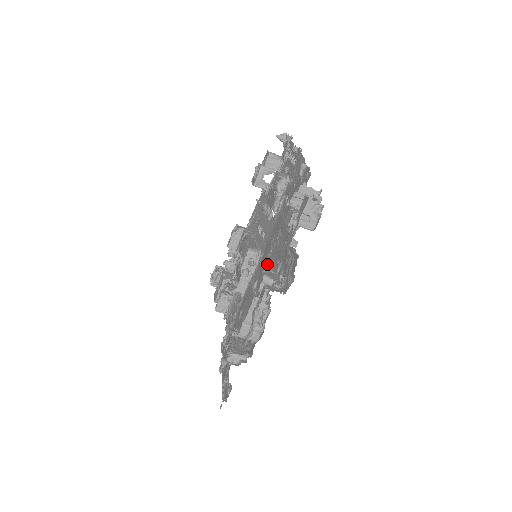
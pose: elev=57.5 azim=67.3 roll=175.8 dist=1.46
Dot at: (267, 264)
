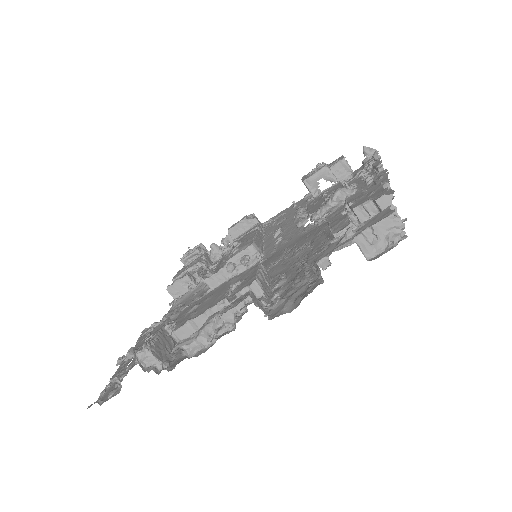
Dot at: (266, 270)
